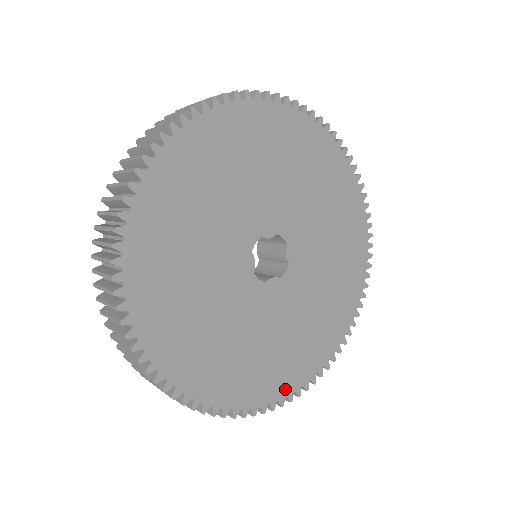
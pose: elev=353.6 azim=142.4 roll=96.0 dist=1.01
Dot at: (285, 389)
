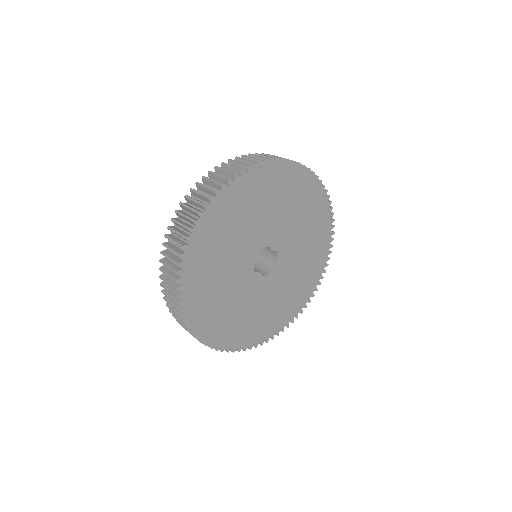
Dot at: (314, 285)
